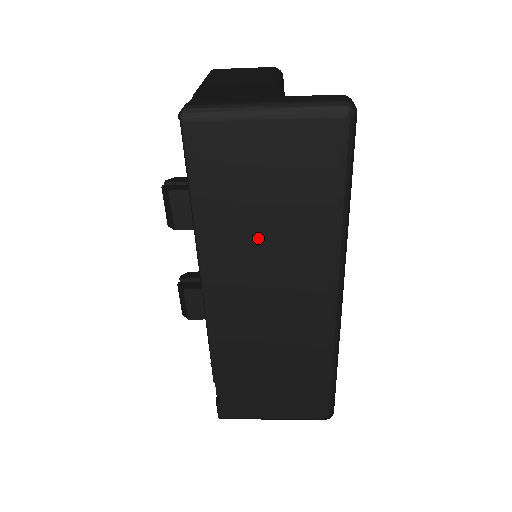
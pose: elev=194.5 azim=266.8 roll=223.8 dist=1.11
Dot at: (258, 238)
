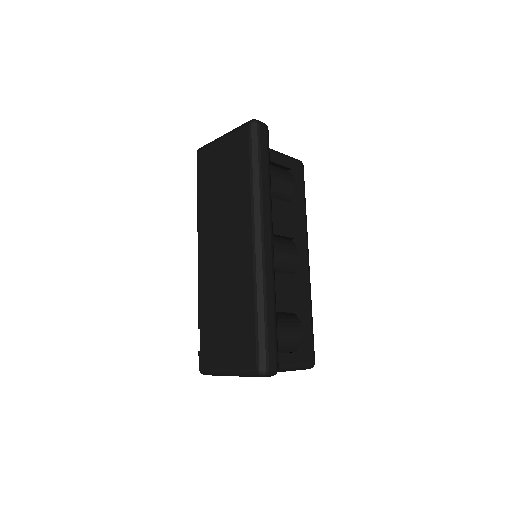
Dot at: (219, 205)
